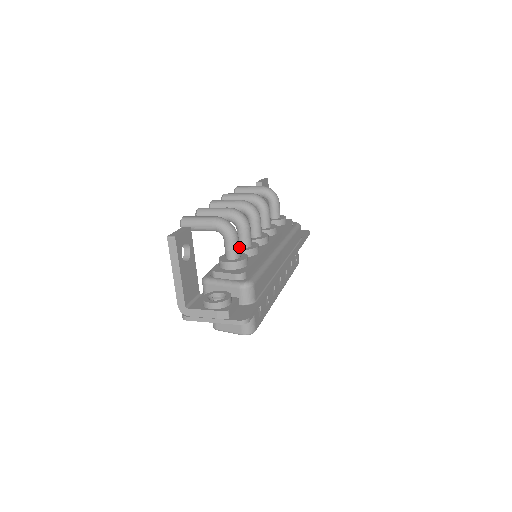
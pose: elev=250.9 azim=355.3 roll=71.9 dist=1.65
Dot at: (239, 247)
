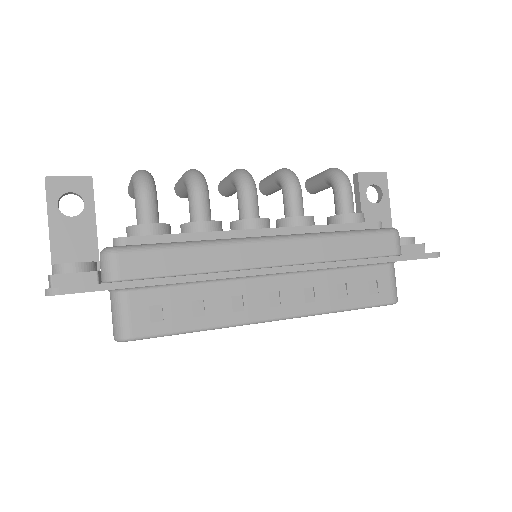
Dot at: (150, 209)
